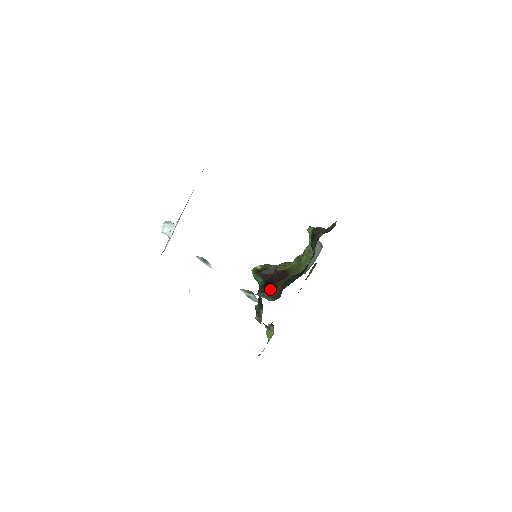
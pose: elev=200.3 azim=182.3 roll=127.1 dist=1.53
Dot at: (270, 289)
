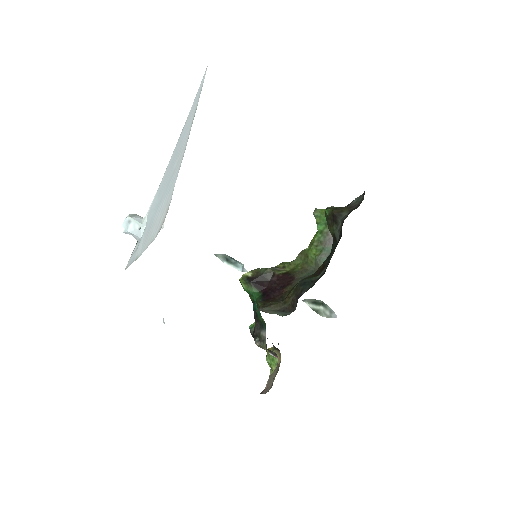
Dot at: (275, 300)
